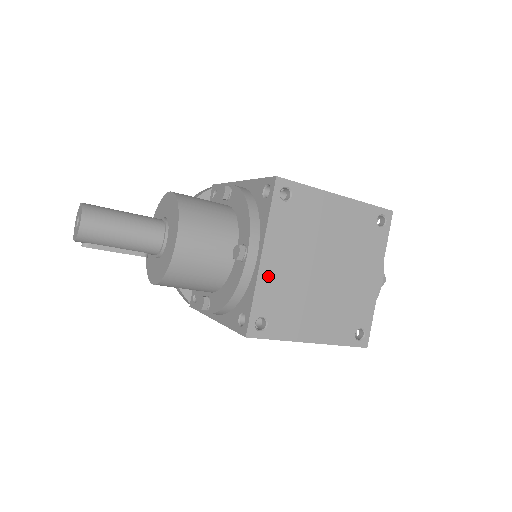
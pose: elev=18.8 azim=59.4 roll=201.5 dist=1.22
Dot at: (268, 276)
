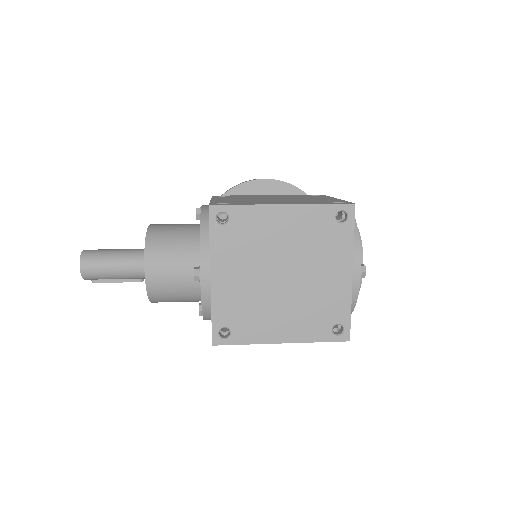
Dot at: (222, 292)
